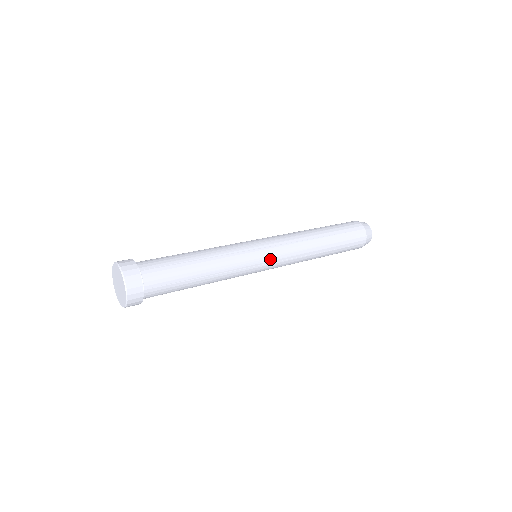
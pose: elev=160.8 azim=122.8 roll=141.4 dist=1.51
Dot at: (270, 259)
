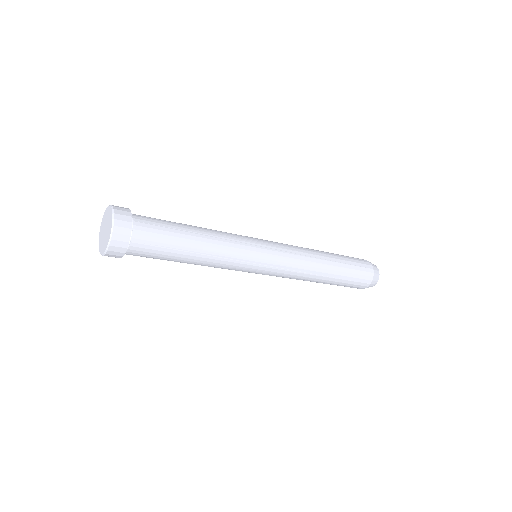
Dot at: (270, 245)
